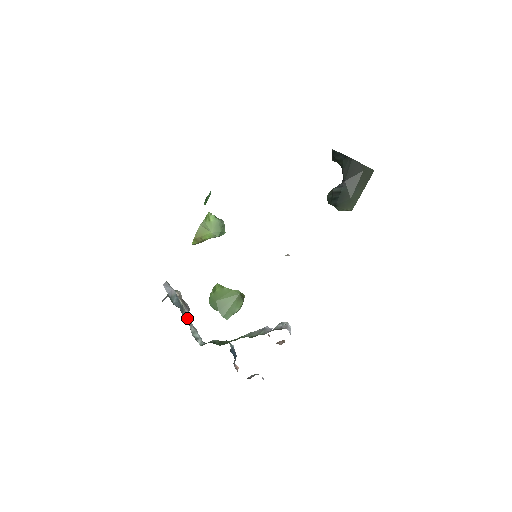
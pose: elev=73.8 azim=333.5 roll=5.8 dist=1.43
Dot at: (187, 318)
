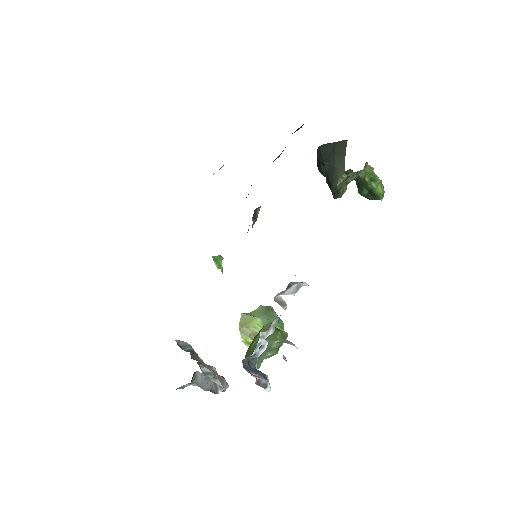
Dot at: (201, 363)
